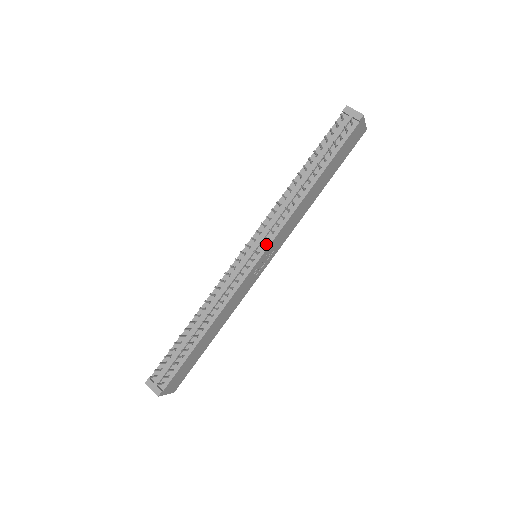
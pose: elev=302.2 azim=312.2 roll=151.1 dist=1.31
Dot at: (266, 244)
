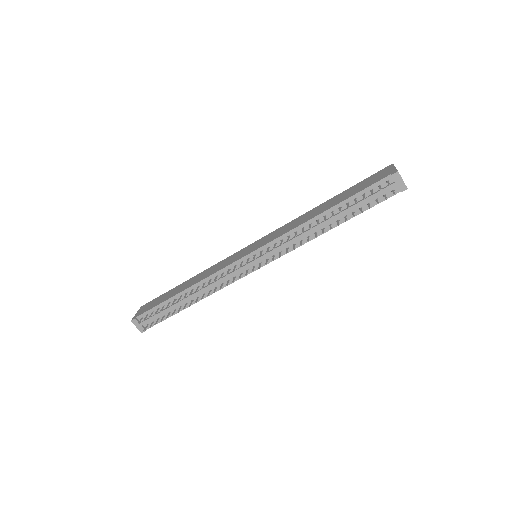
Dot at: (270, 259)
